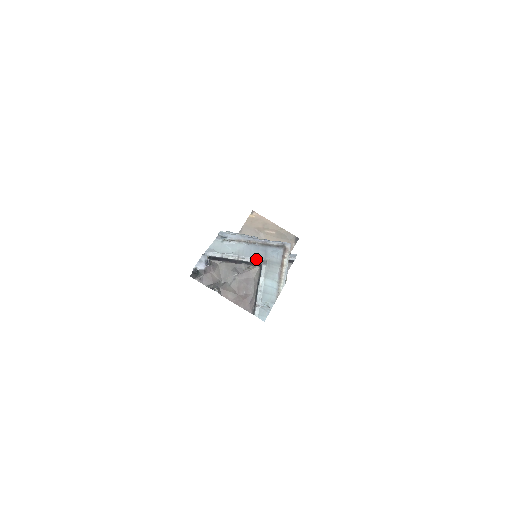
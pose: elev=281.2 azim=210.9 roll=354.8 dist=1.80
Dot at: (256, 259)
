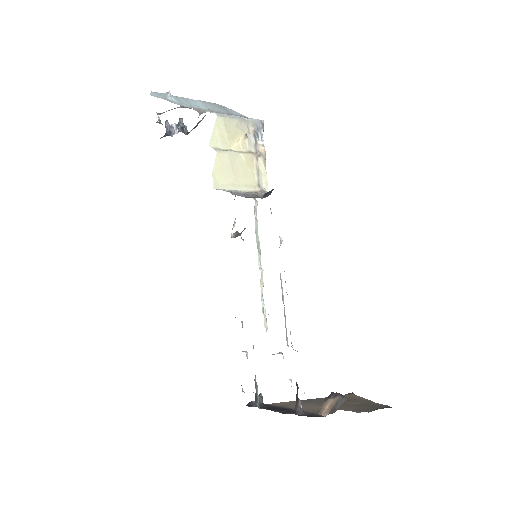
Dot at: occluded
